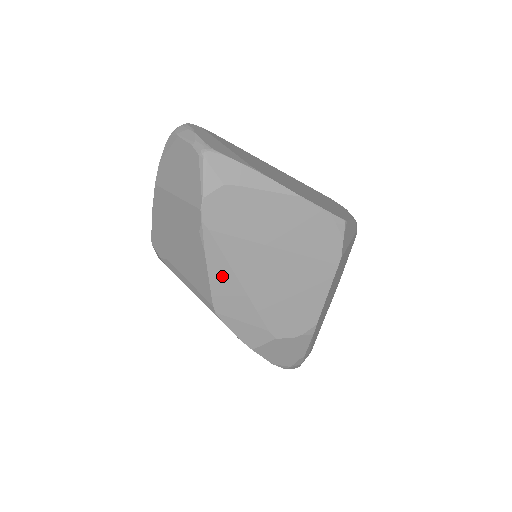
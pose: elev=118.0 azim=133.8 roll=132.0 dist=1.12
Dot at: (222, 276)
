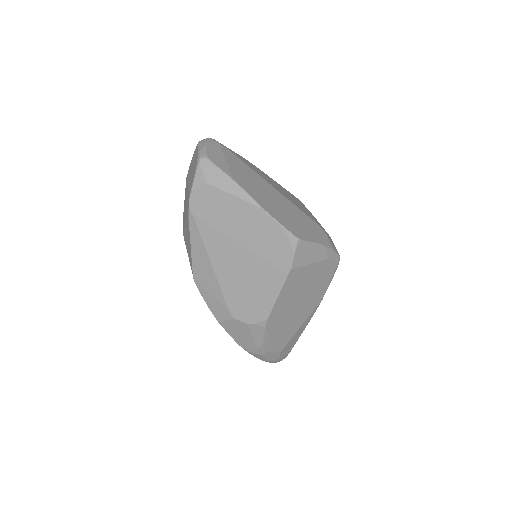
Dot at: (200, 253)
